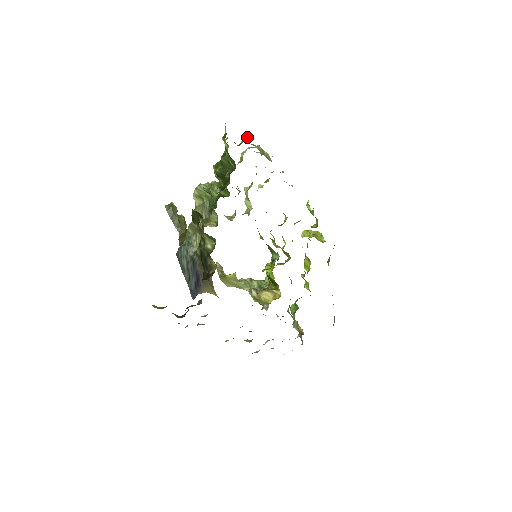
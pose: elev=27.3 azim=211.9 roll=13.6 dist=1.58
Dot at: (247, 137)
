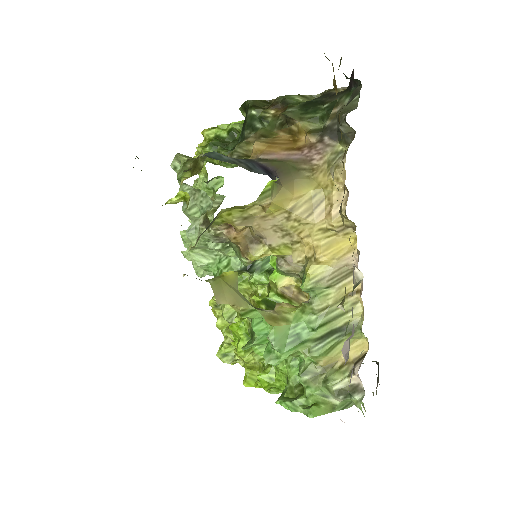
Dot at: occluded
